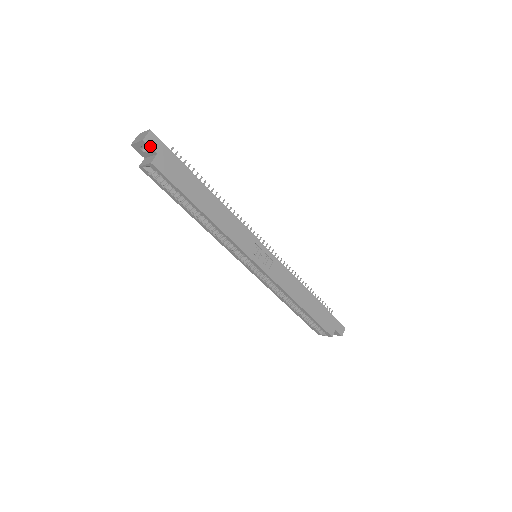
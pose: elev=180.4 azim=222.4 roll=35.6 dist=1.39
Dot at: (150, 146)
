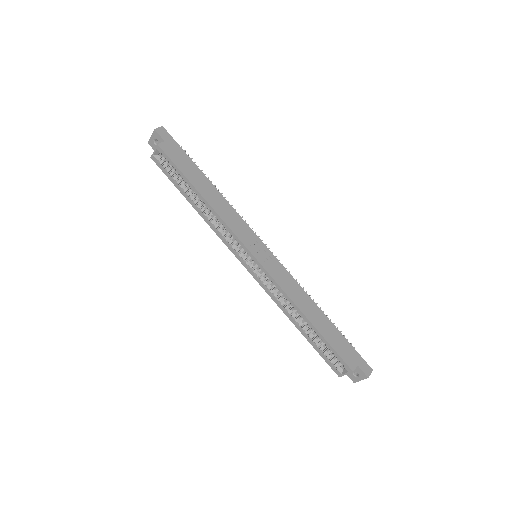
Dot at: (160, 135)
